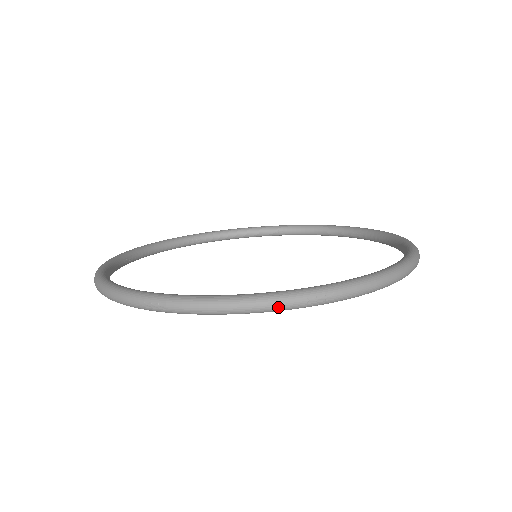
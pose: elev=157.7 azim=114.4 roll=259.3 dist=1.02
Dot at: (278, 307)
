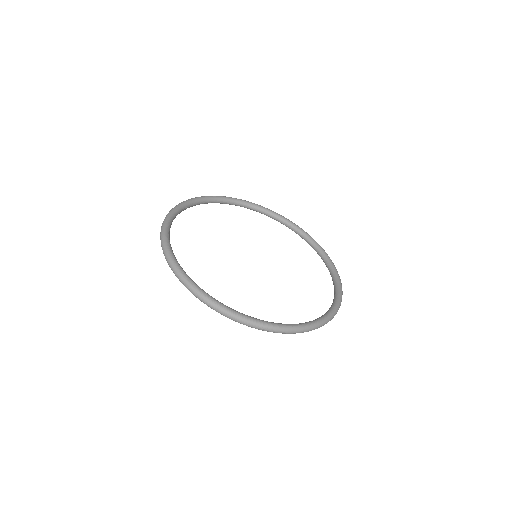
Dot at: occluded
